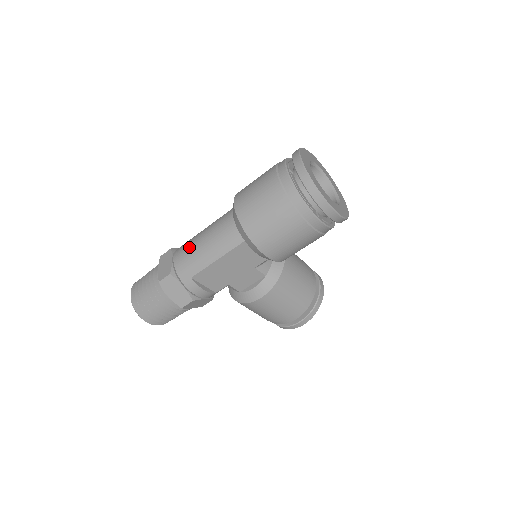
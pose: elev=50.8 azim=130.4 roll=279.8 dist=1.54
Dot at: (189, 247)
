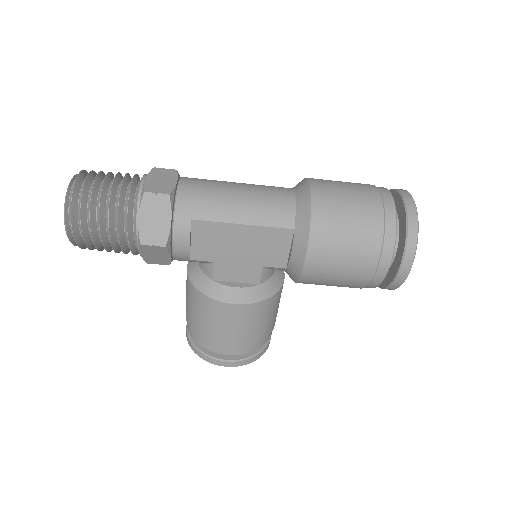
Dot at: (213, 185)
